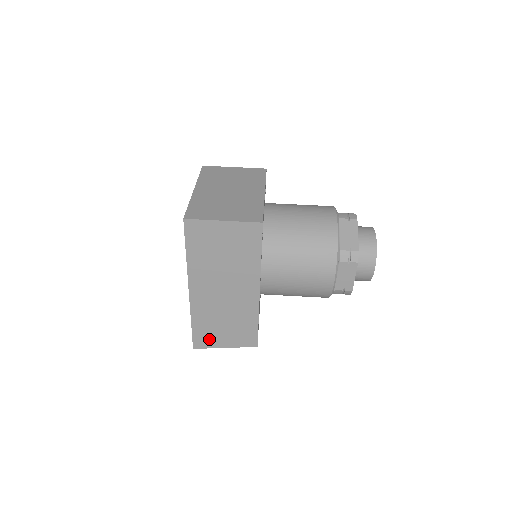
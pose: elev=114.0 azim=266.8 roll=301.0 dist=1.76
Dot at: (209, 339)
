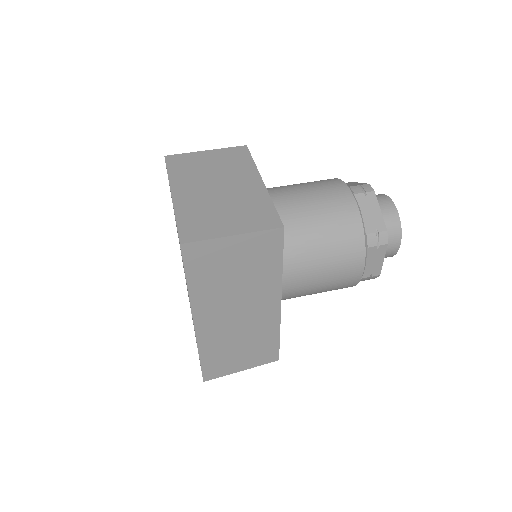
Dot at: (222, 367)
